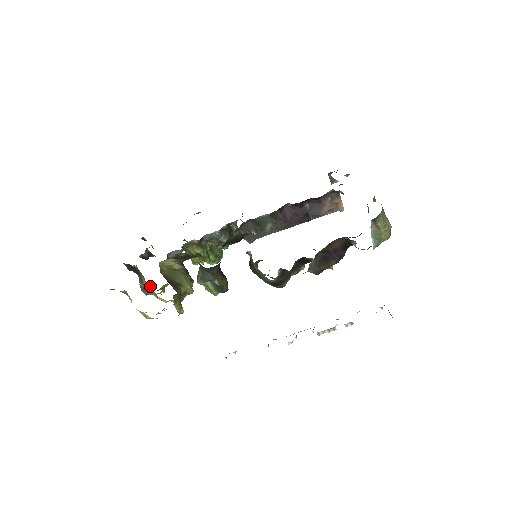
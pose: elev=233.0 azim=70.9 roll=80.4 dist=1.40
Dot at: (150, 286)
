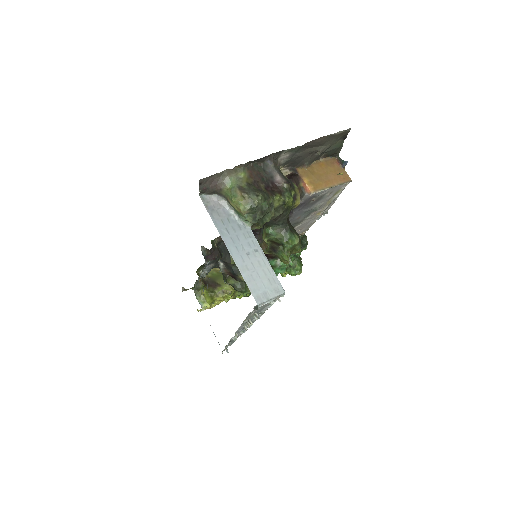
Dot at: occluded
